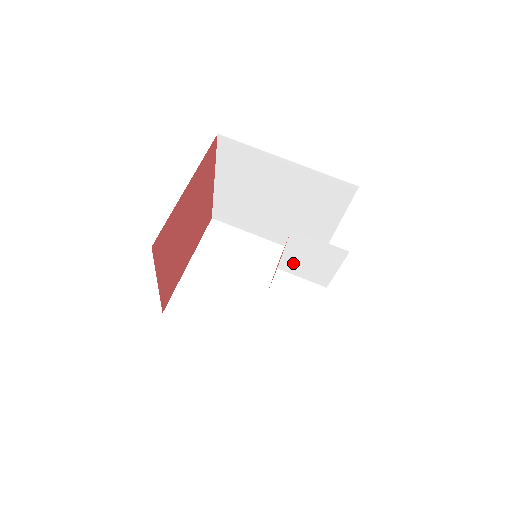
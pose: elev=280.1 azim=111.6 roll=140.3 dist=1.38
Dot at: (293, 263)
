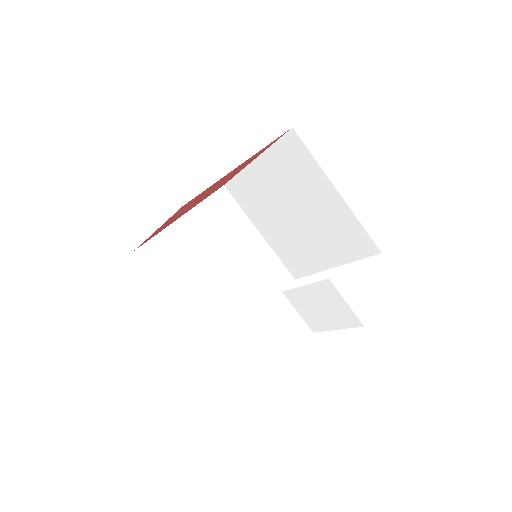
Dot at: (302, 298)
